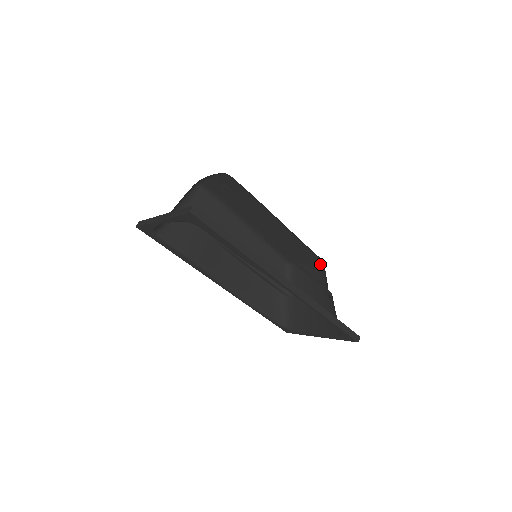
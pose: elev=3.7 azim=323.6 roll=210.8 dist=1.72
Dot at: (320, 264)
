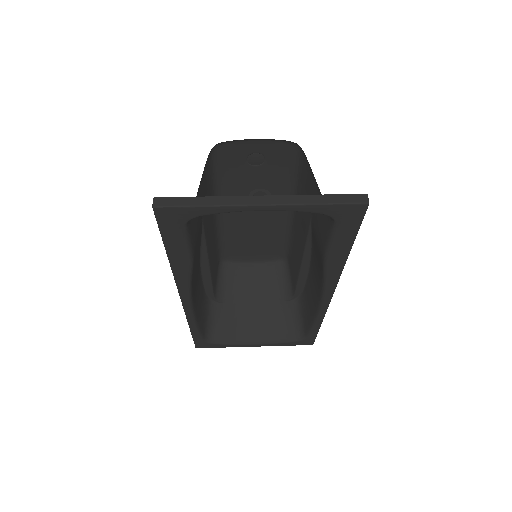
Dot at: (275, 262)
